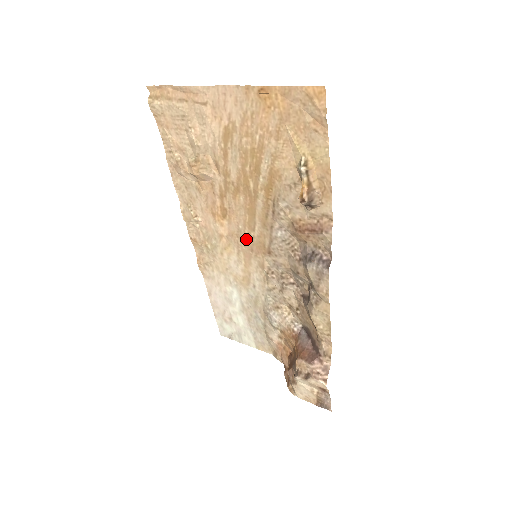
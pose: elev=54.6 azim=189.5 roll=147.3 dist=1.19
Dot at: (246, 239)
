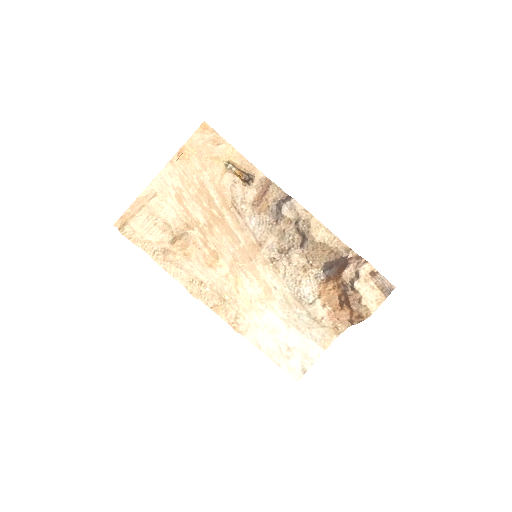
Dot at: (241, 255)
